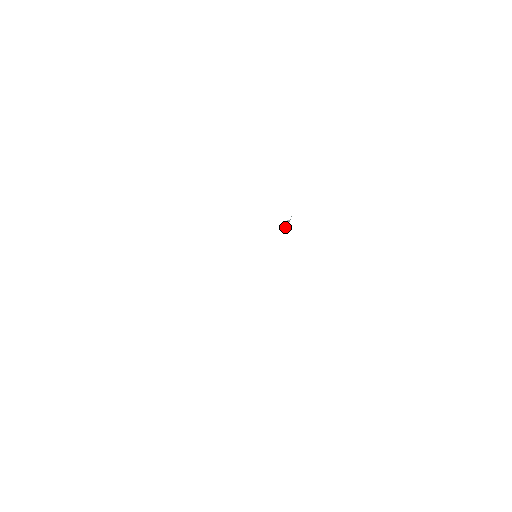
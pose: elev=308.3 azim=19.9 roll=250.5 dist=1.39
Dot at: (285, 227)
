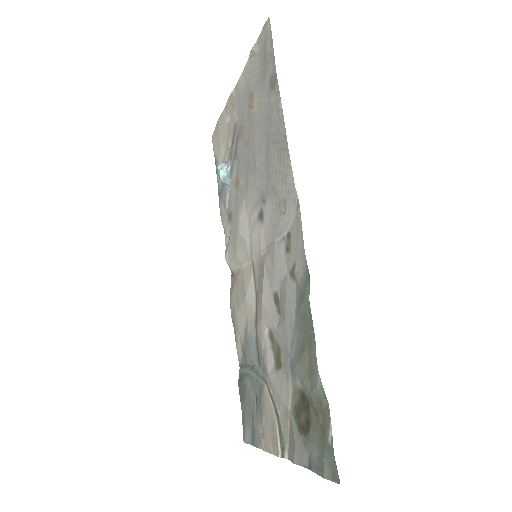
Dot at: (225, 176)
